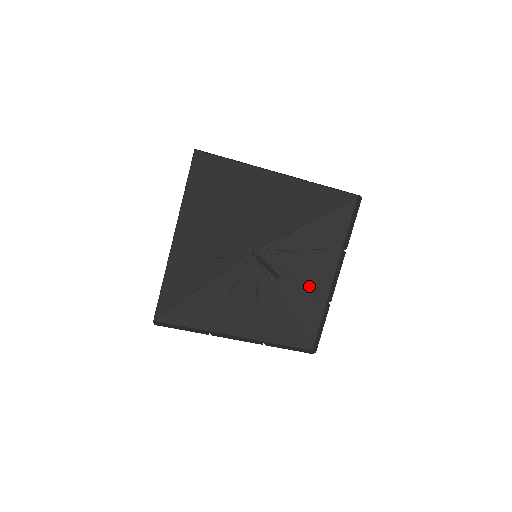
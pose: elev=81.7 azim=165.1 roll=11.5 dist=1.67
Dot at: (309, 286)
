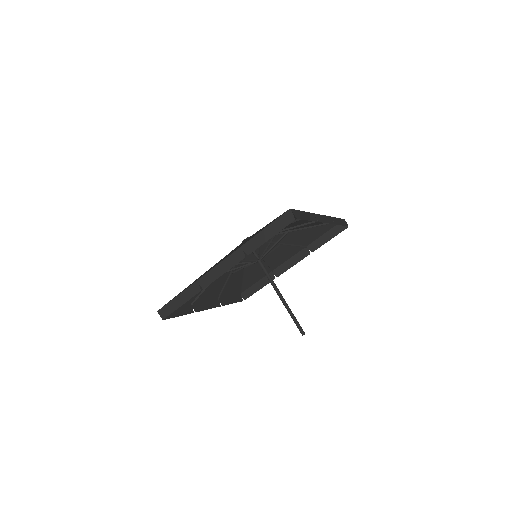
Dot at: (268, 263)
